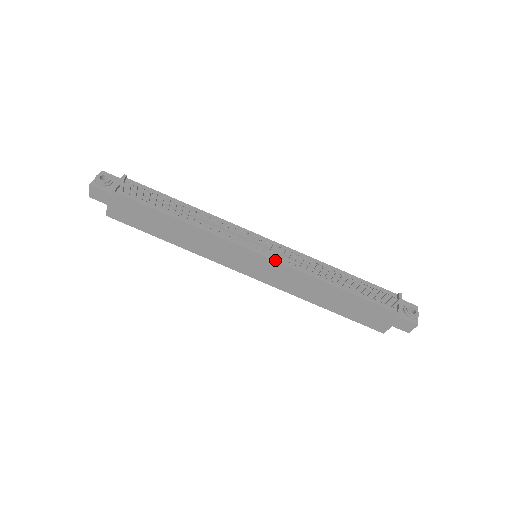
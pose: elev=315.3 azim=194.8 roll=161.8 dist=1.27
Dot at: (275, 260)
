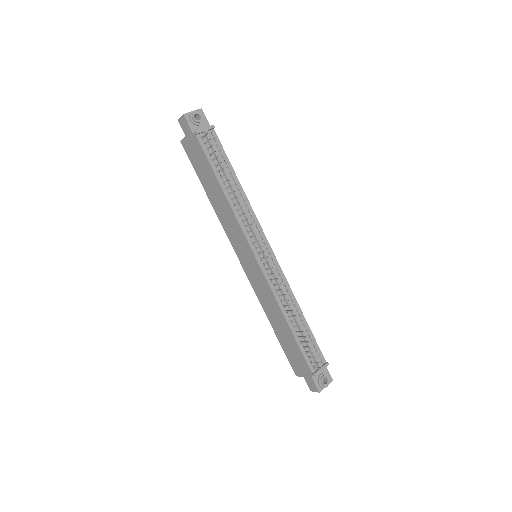
Dot at: (263, 272)
